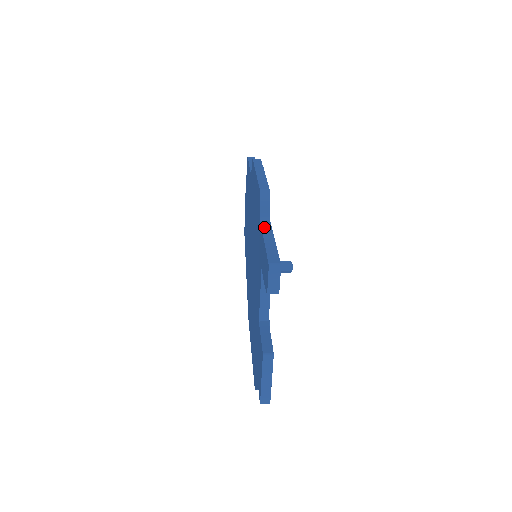
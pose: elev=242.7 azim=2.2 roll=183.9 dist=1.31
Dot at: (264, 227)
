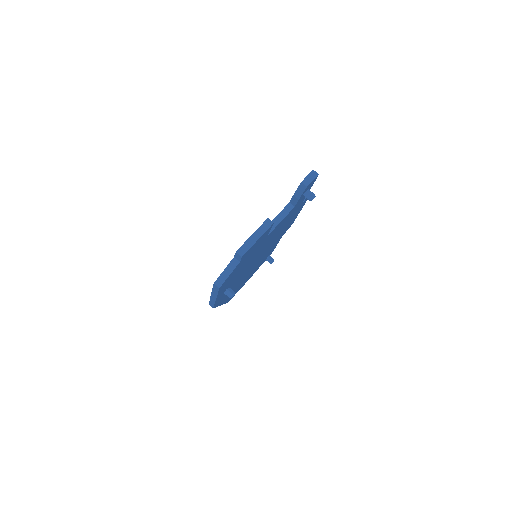
Dot at: occluded
